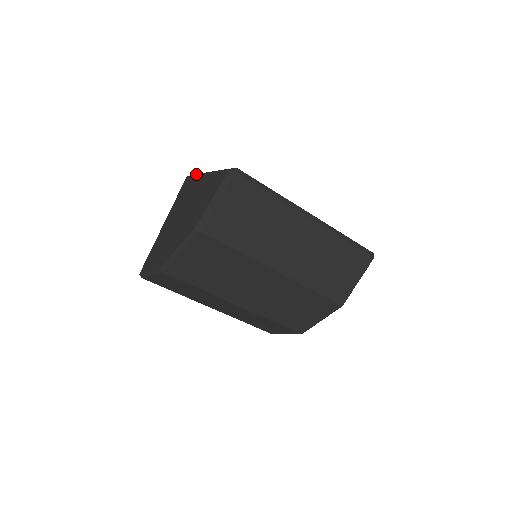
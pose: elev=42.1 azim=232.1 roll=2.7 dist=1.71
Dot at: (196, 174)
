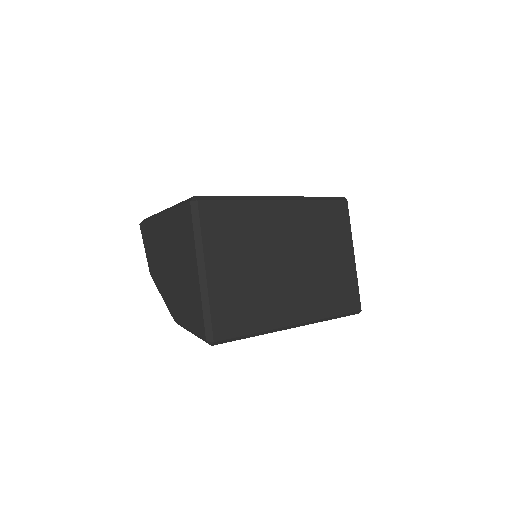
Dot at: (196, 230)
